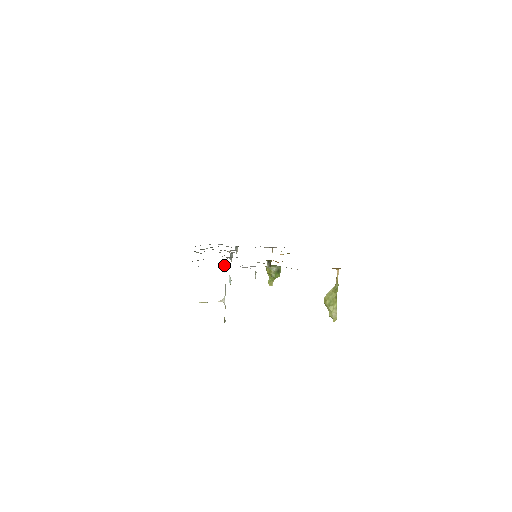
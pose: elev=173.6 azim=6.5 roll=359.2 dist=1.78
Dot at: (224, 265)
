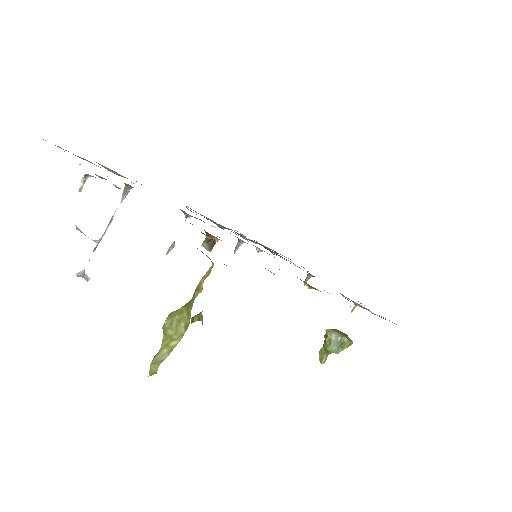
Dot at: (124, 188)
